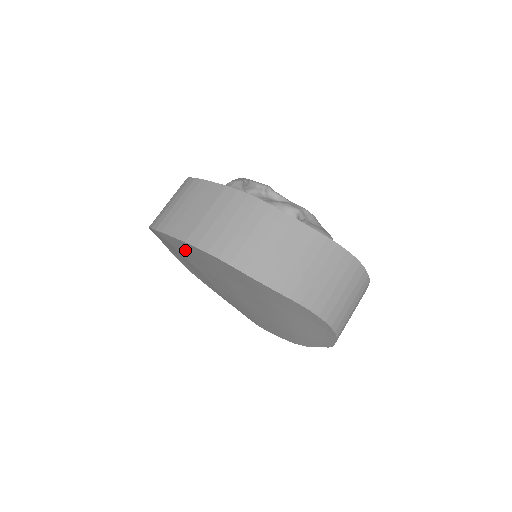
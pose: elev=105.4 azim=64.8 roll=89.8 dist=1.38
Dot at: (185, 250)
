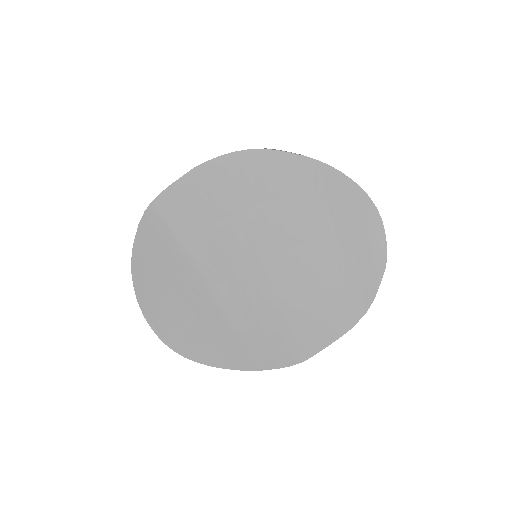
Dot at: (190, 208)
